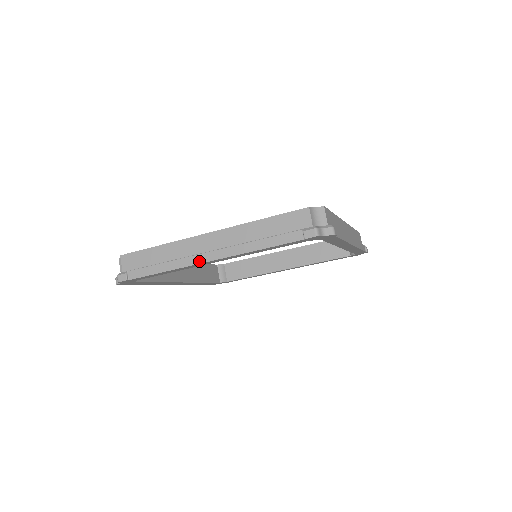
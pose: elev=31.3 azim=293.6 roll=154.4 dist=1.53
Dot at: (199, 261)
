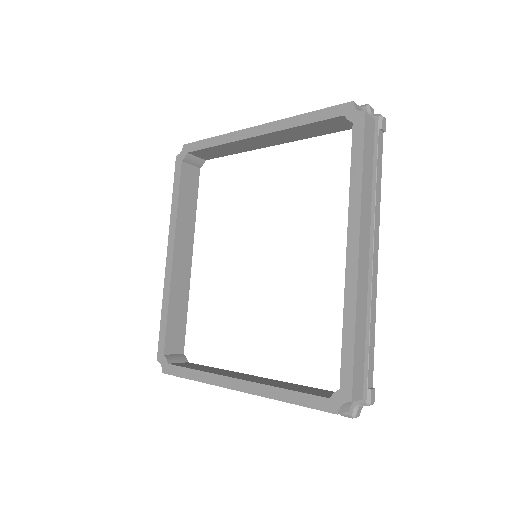
Dot at: occluded
